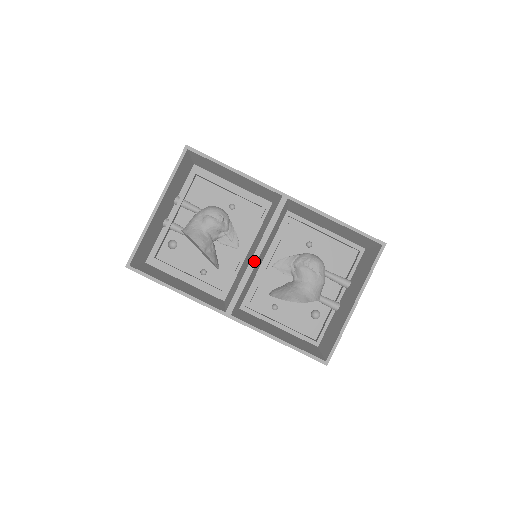
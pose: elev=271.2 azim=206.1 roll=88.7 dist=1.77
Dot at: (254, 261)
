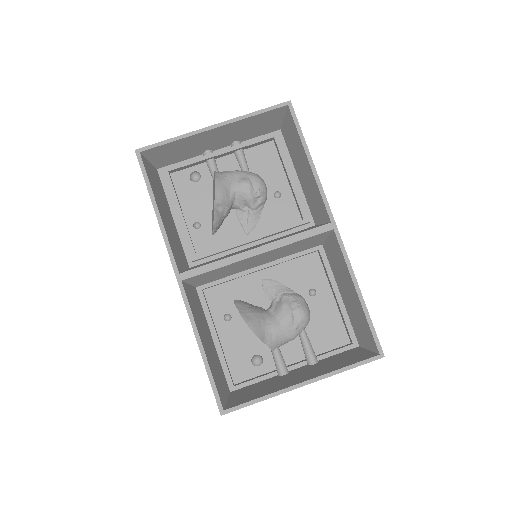
Dot at: (250, 254)
